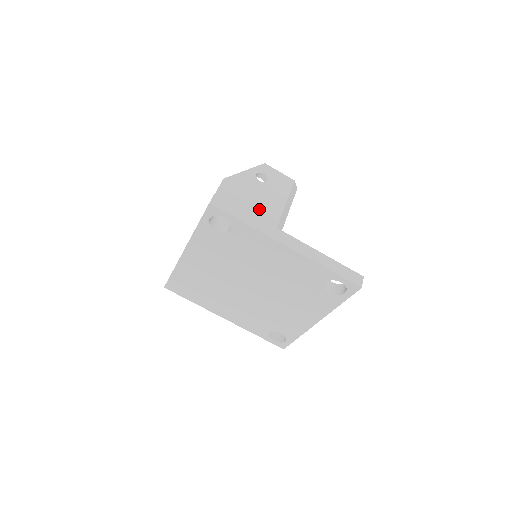
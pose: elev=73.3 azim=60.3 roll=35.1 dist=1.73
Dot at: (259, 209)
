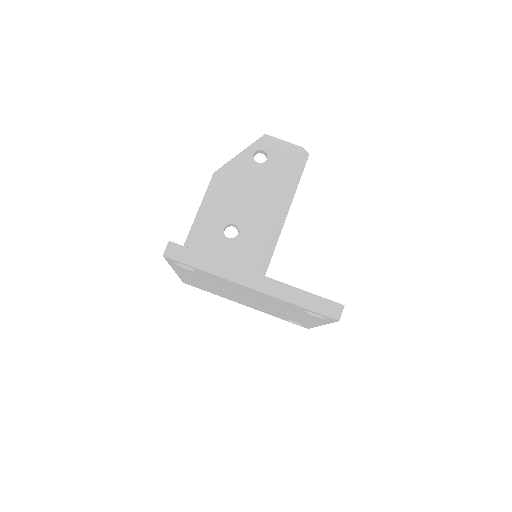
Dot at: (255, 202)
